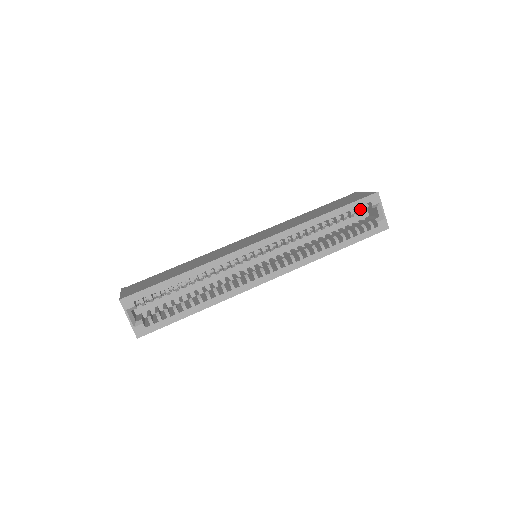
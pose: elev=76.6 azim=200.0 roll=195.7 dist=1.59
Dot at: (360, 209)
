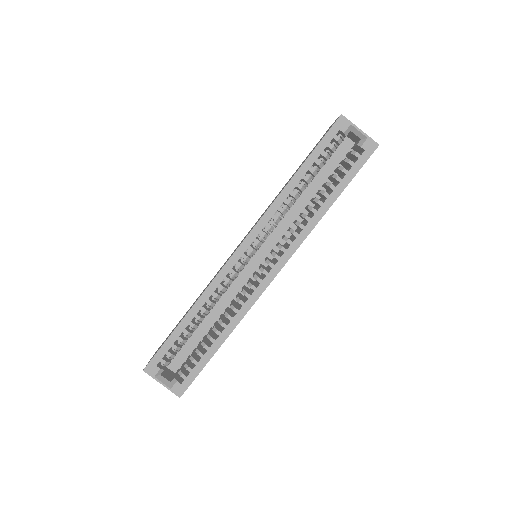
Dot at: (331, 145)
